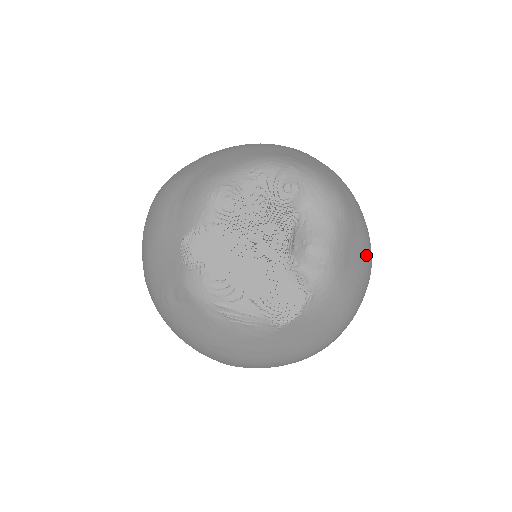
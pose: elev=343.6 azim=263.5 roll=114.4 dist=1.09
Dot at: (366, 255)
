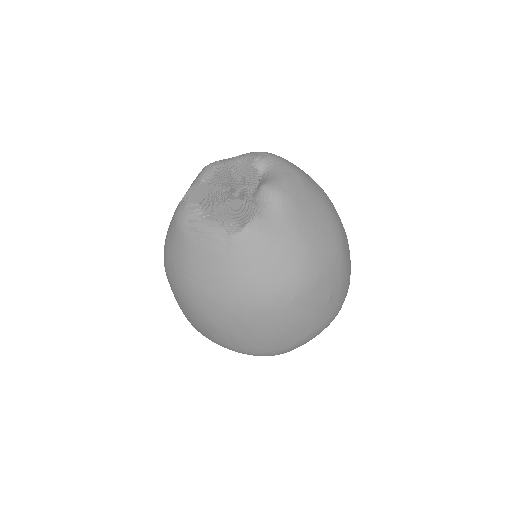
Dot at: (327, 223)
